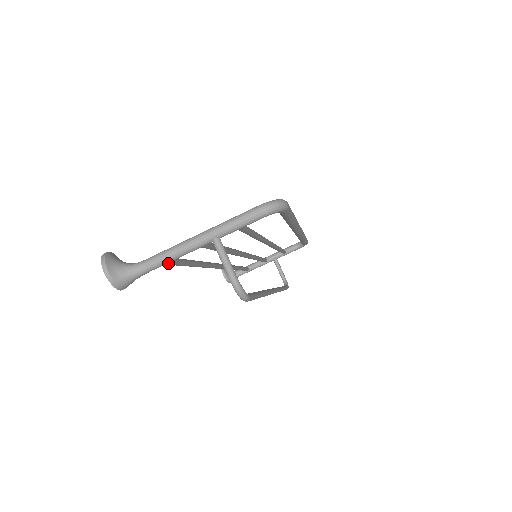
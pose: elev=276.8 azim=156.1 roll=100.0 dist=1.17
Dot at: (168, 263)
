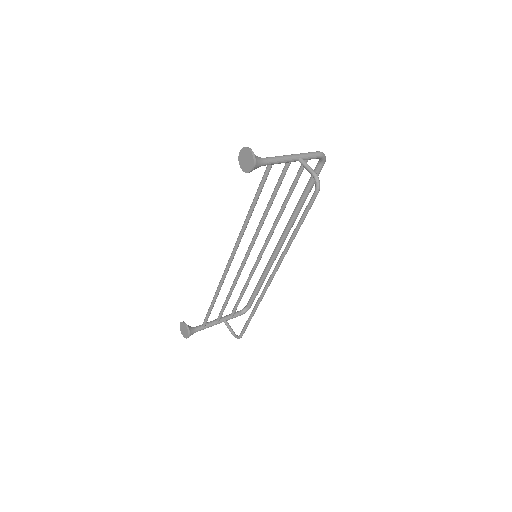
Dot at: occluded
